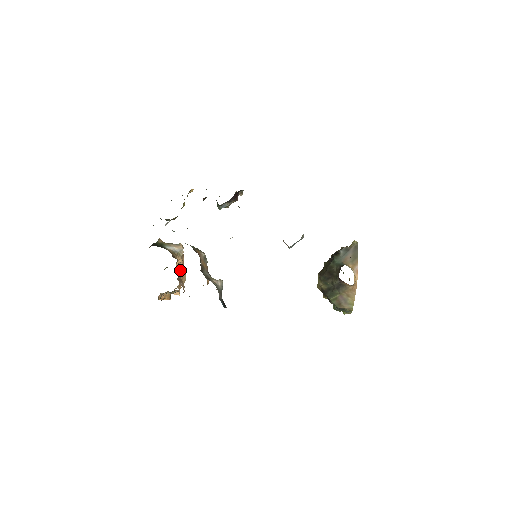
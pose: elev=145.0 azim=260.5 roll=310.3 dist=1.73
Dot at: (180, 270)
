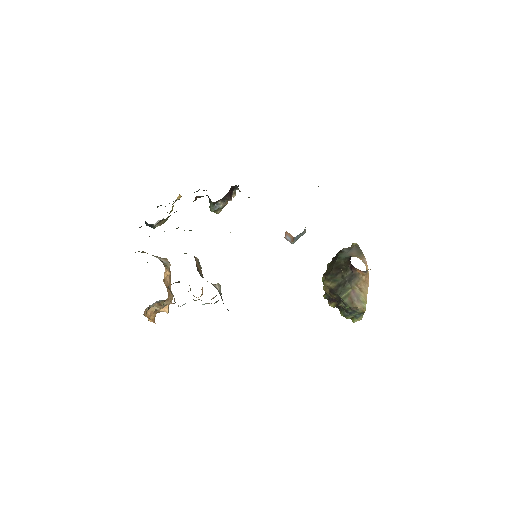
Dot at: (167, 285)
